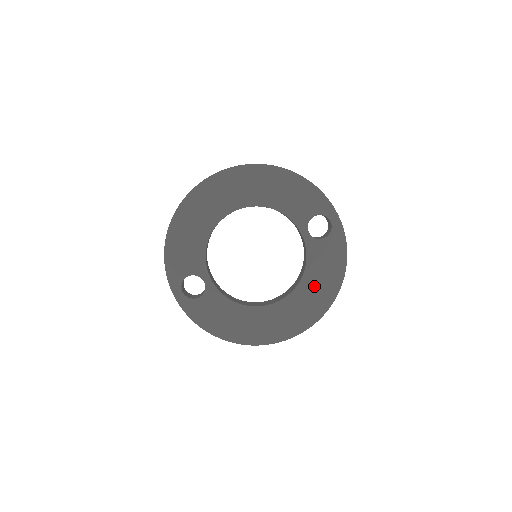
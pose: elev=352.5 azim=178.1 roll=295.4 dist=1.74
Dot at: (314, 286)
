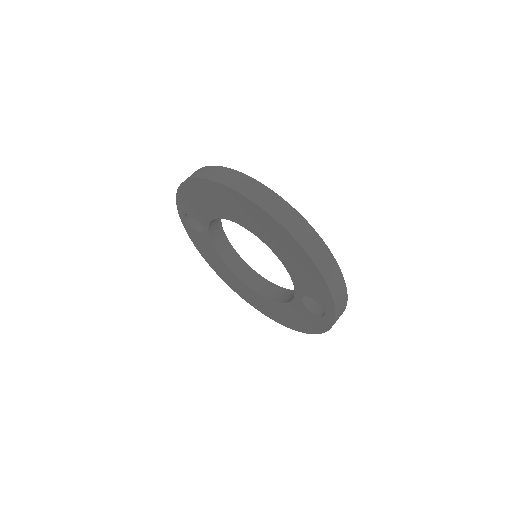
Dot at: (284, 313)
